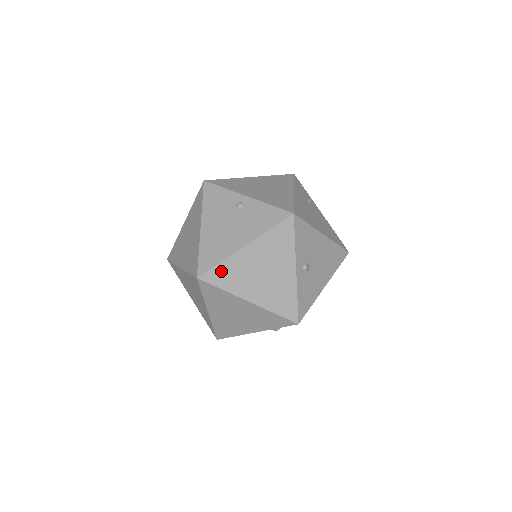
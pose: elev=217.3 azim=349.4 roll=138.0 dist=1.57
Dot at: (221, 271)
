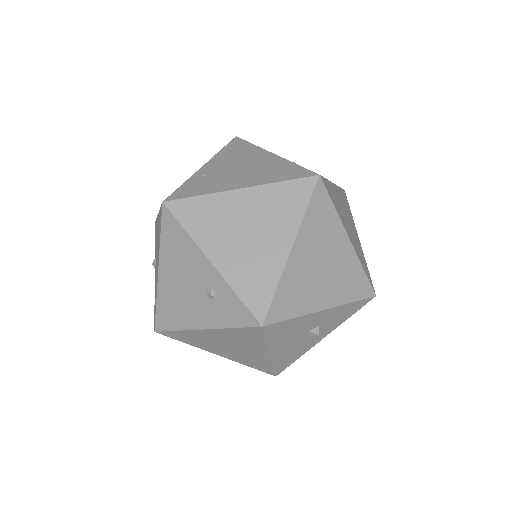
Dot at: (329, 188)
